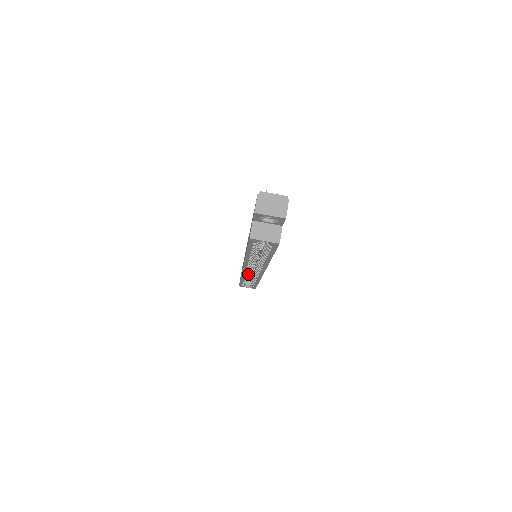
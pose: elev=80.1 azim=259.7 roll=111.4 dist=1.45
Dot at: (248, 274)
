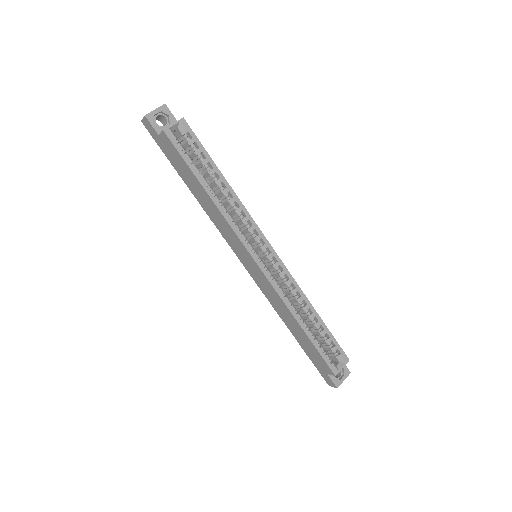
Dot at: (286, 295)
